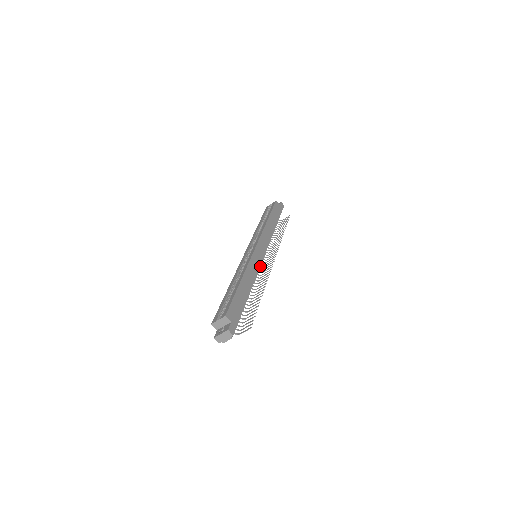
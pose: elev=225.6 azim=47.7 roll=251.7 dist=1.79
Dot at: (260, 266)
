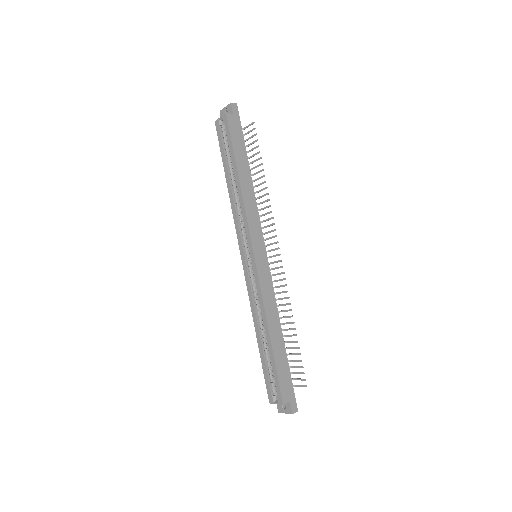
Dot at: occluded
